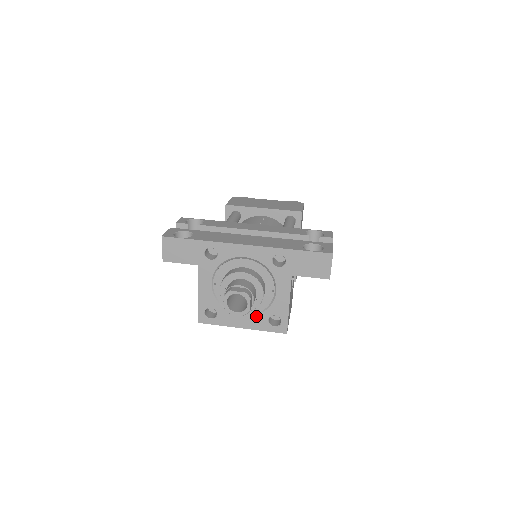
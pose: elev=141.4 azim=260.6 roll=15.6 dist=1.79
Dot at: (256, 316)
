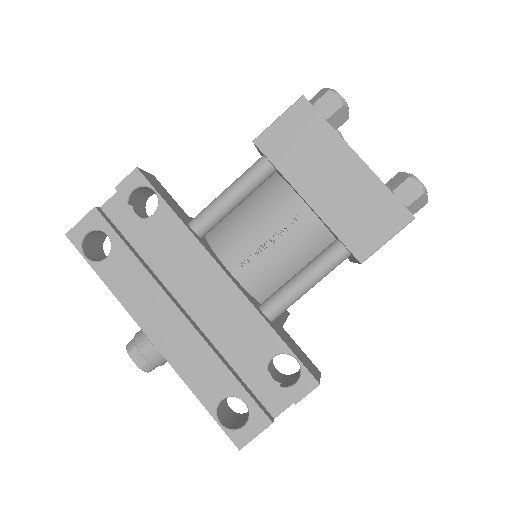
Dot at: occluded
